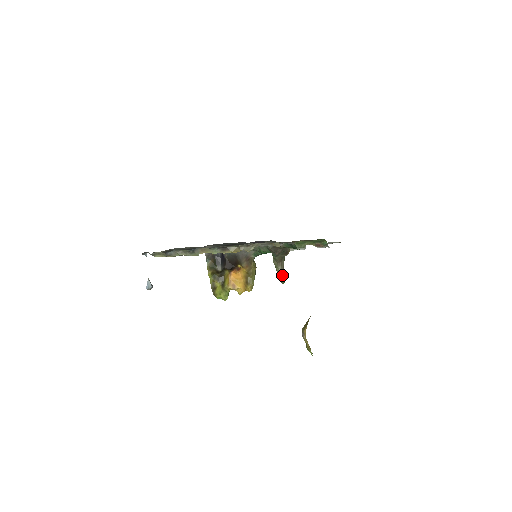
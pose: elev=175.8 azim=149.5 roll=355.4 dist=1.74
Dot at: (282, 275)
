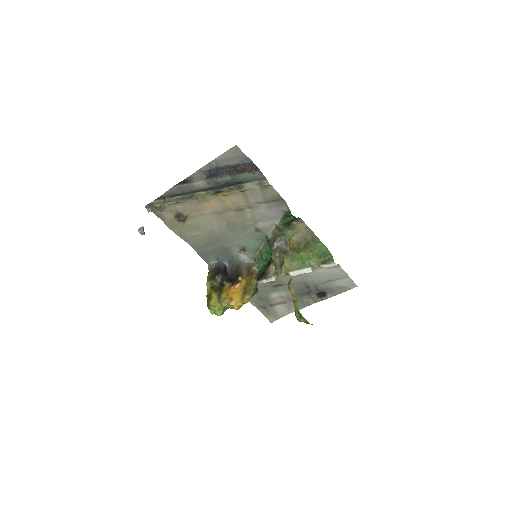
Dot at: (279, 266)
